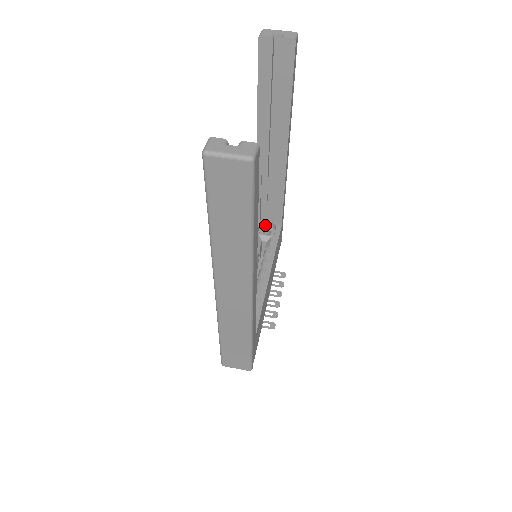
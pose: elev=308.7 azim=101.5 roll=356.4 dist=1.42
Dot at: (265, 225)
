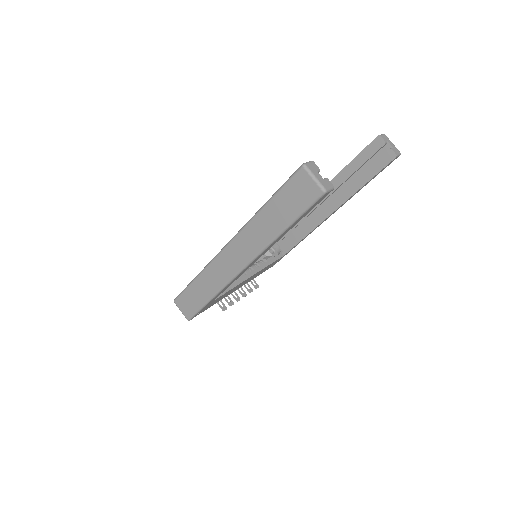
Dot at: (274, 246)
